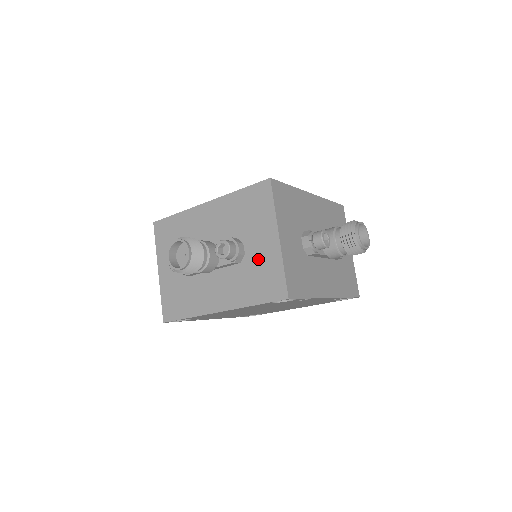
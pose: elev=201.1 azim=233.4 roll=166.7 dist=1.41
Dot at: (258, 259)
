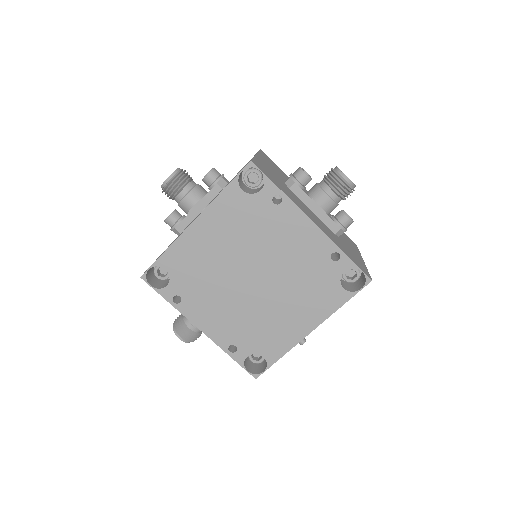
Dot at: occluded
